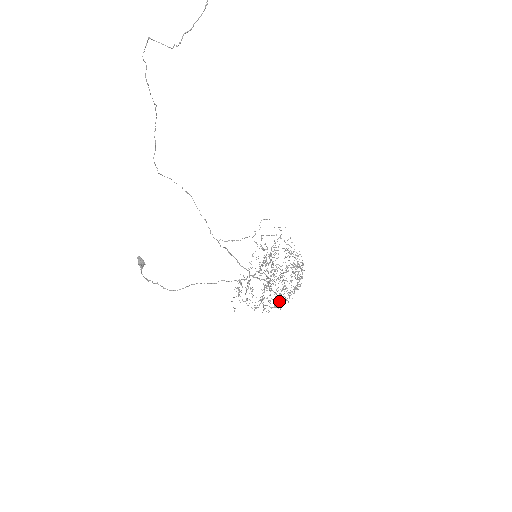
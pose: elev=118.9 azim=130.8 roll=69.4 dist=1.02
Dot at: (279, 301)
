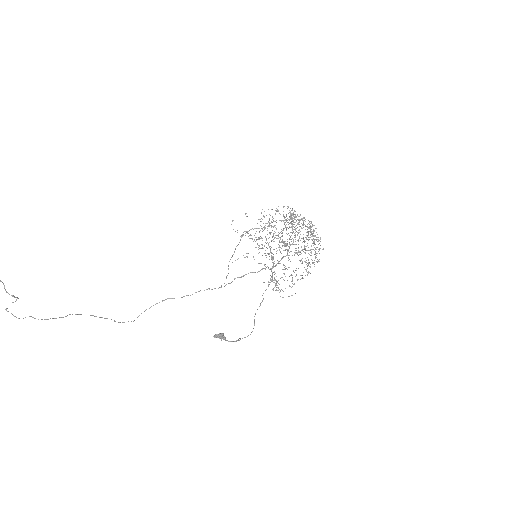
Dot at: occluded
